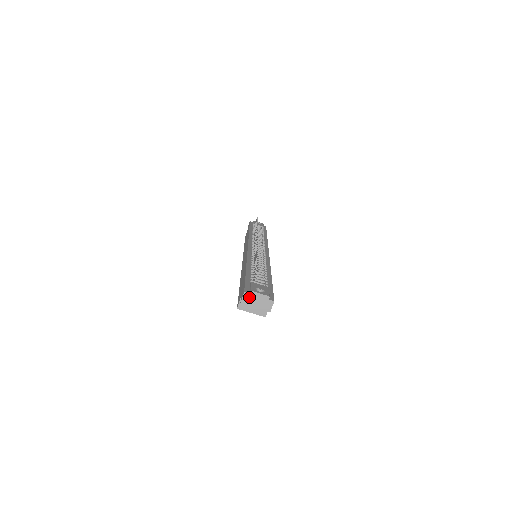
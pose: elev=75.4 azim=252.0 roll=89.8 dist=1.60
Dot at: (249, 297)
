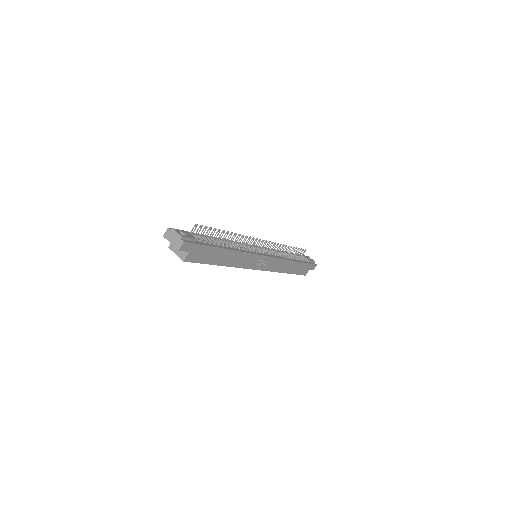
Dot at: (169, 233)
